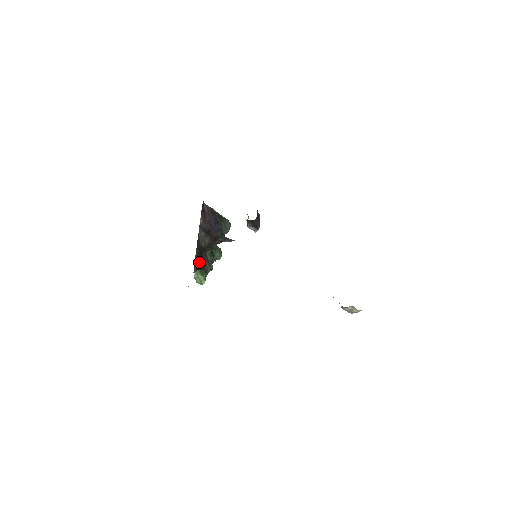
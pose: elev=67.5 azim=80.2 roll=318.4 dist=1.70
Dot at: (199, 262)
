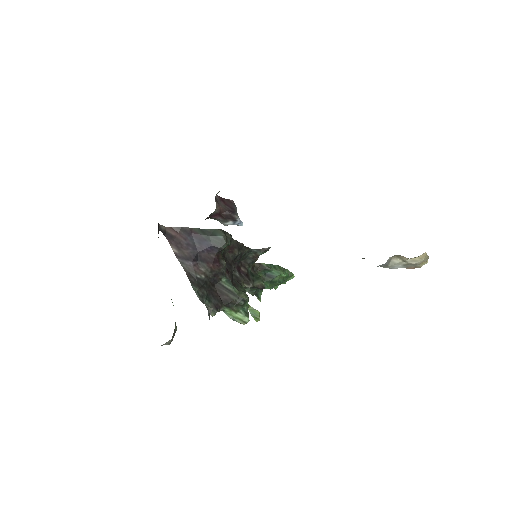
Dot at: (216, 299)
